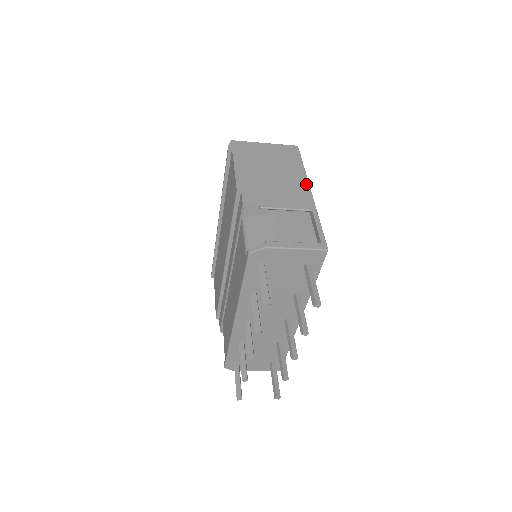
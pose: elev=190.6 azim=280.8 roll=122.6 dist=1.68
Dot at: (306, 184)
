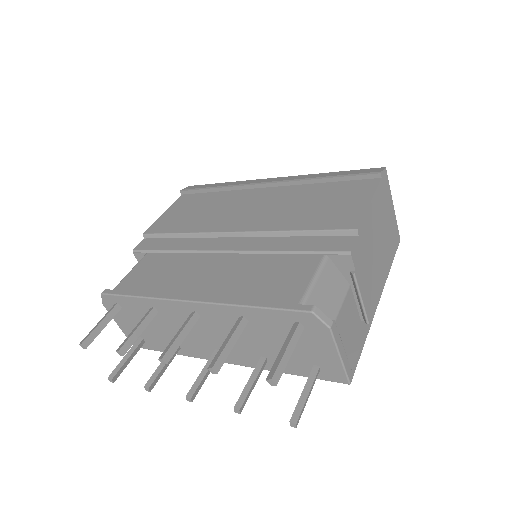
Dot at: (382, 289)
